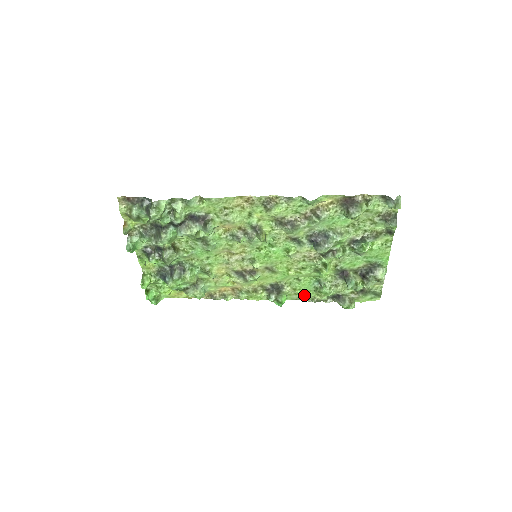
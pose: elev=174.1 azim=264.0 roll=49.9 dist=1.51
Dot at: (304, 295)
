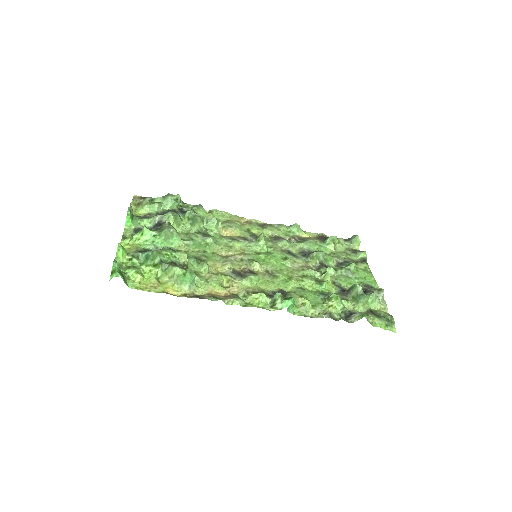
Dot at: (313, 307)
